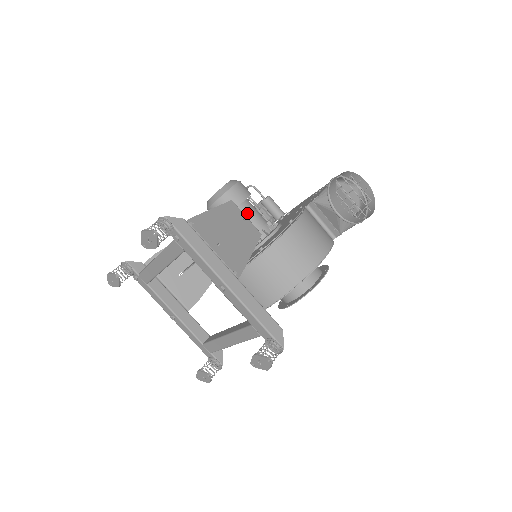
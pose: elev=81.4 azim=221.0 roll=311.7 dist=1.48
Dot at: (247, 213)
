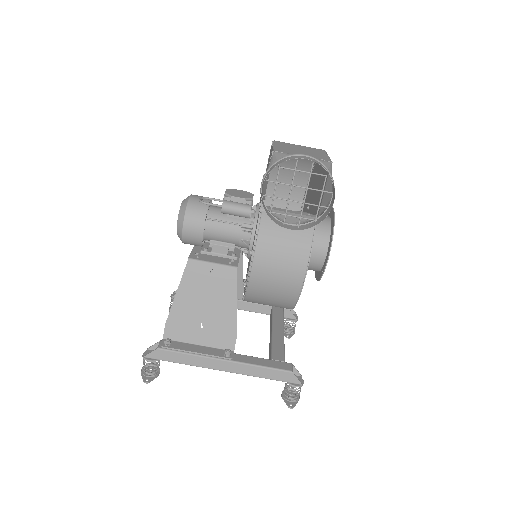
Dot at: (216, 235)
